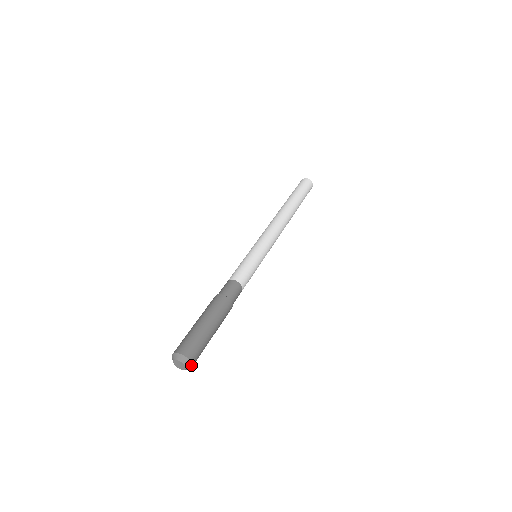
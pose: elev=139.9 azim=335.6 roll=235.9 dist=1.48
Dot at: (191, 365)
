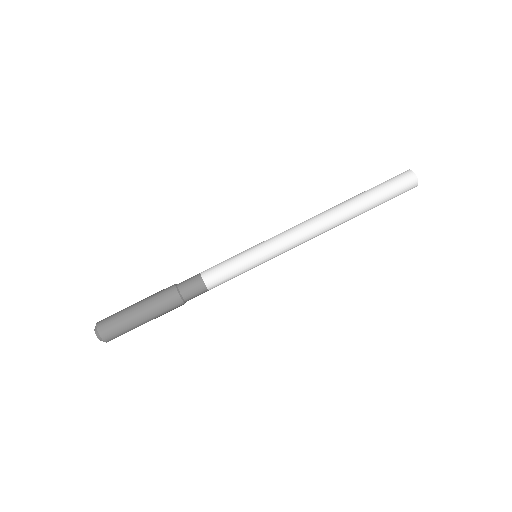
Dot at: occluded
